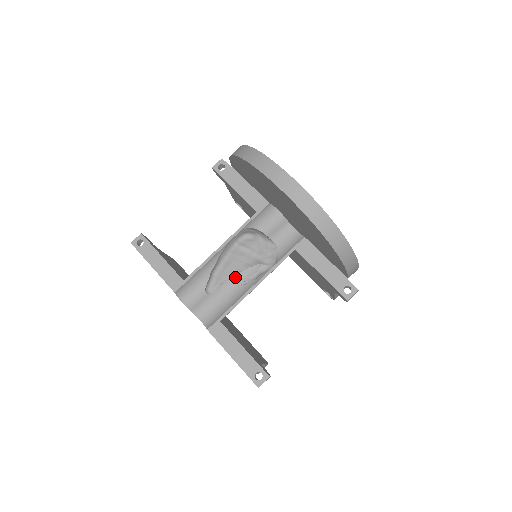
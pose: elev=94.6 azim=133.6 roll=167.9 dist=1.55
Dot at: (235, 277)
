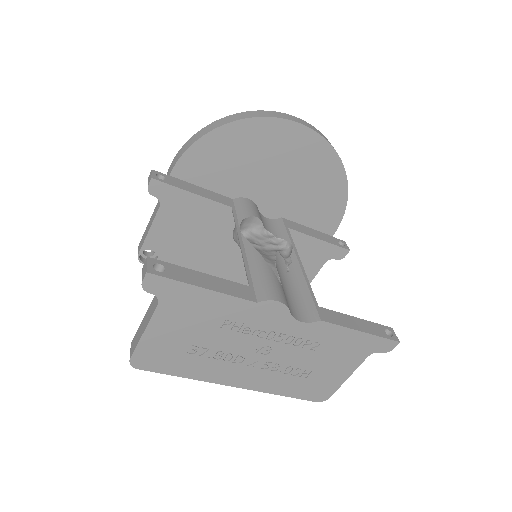
Dot at: (277, 267)
